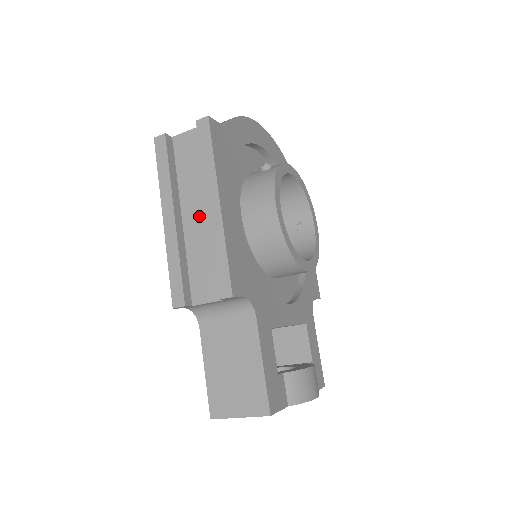
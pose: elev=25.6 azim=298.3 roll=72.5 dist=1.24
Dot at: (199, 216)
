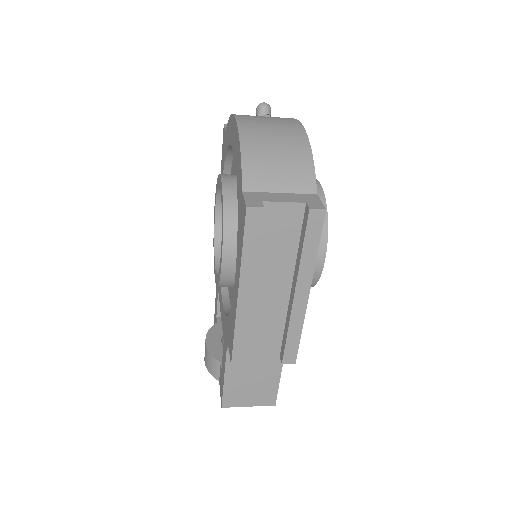
Dot at: (273, 290)
